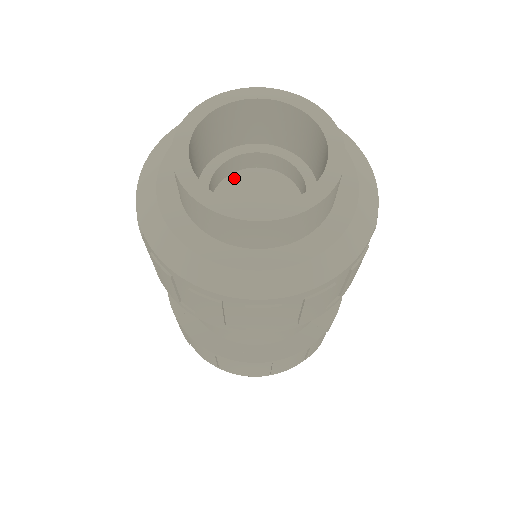
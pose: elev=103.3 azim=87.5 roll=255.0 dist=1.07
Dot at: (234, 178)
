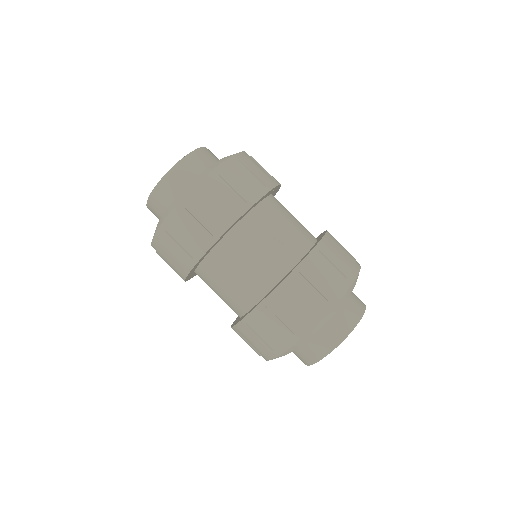
Dot at: occluded
